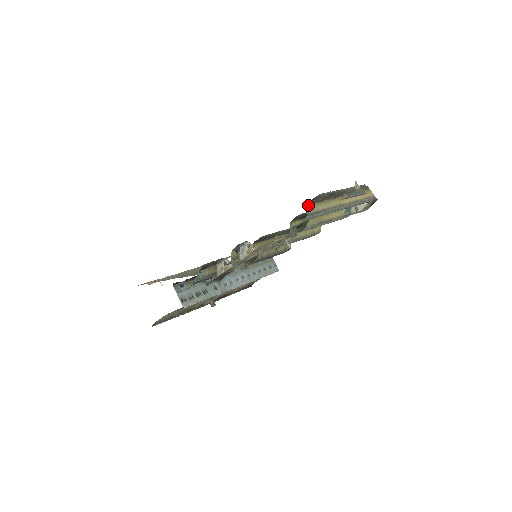
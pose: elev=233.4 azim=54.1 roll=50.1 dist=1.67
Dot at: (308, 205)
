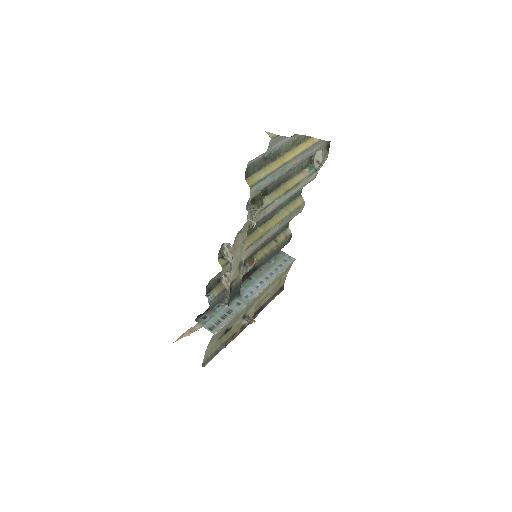
Dot at: (246, 179)
